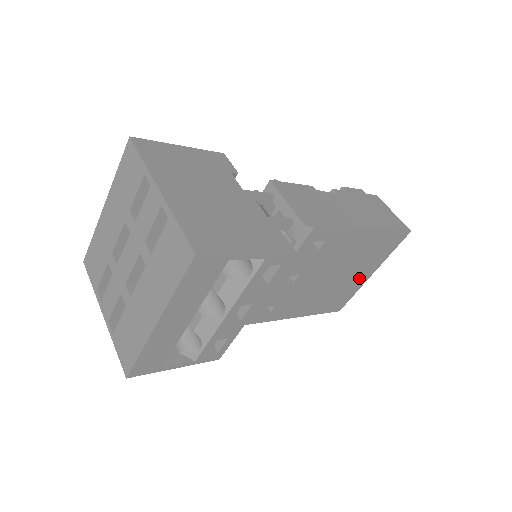
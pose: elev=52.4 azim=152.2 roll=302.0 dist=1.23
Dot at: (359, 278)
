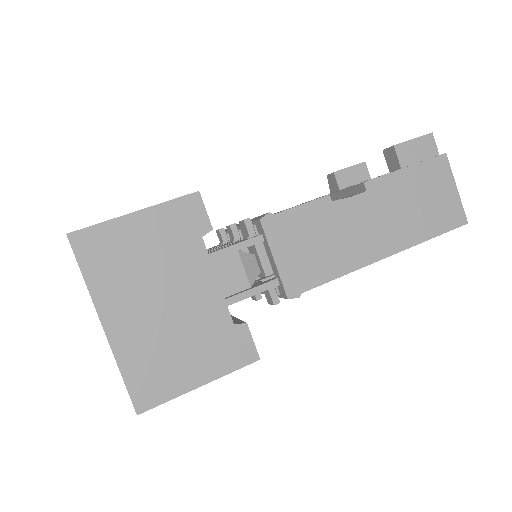
Dot at: occluded
